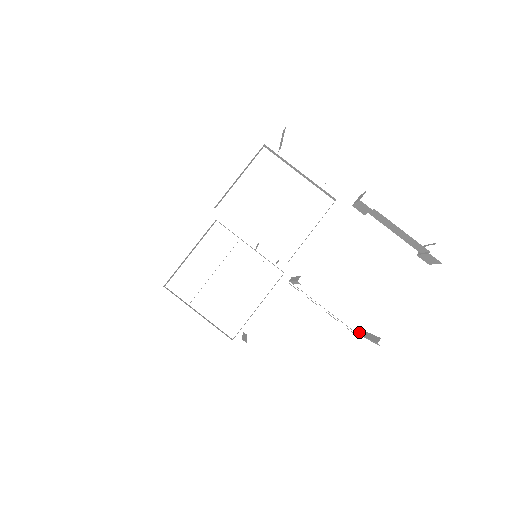
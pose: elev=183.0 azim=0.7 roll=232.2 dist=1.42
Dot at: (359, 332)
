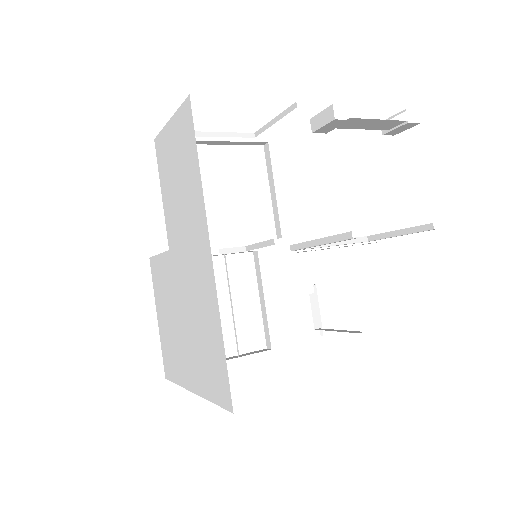
Dot at: (376, 238)
